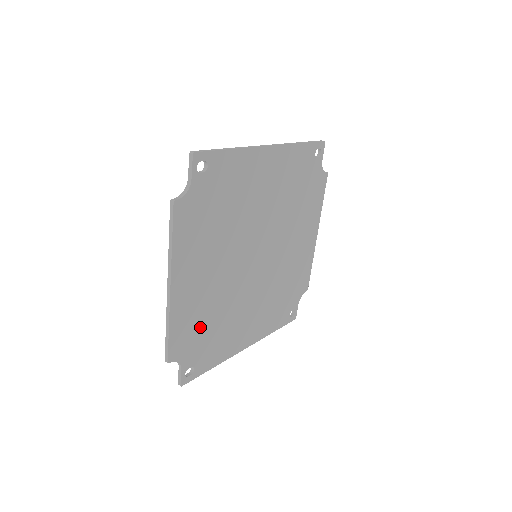
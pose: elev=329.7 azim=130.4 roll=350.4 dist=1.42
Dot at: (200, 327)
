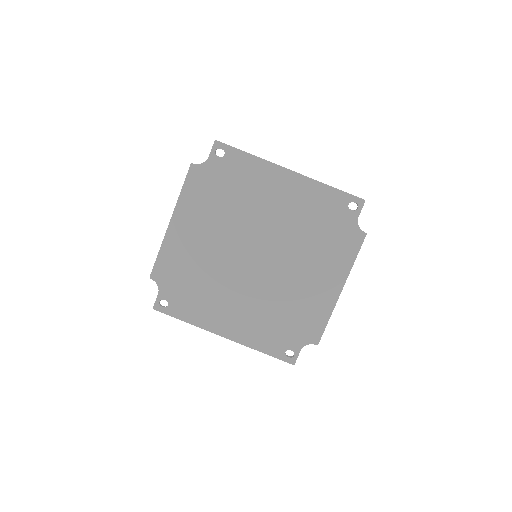
Dot at: (184, 273)
